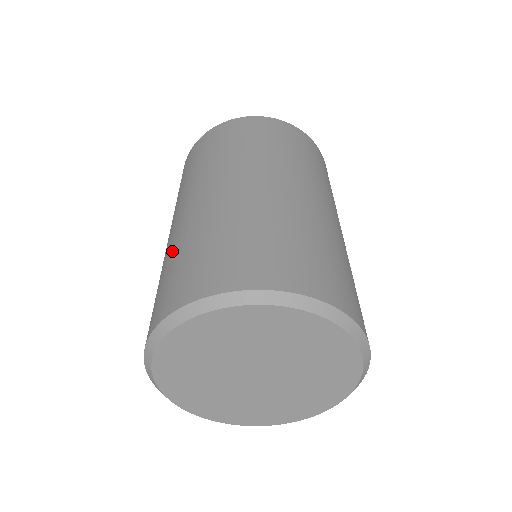
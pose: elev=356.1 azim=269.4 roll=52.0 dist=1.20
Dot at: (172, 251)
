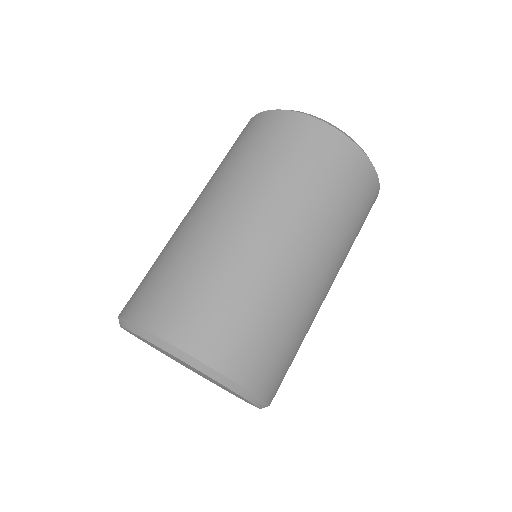
Dot at: occluded
